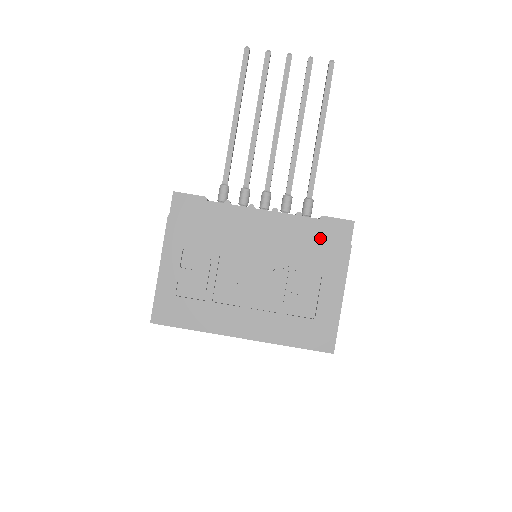
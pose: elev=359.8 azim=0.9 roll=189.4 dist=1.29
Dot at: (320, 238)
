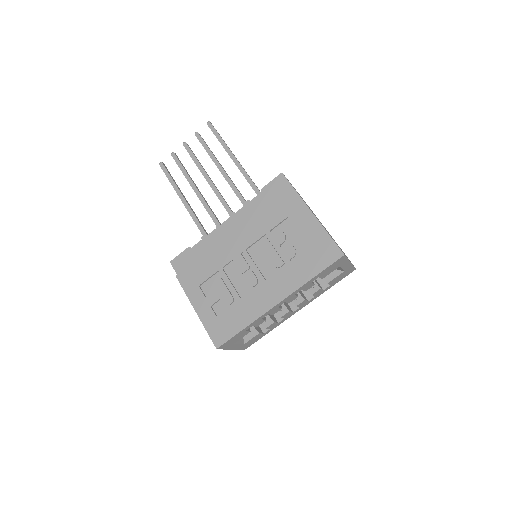
Dot at: (271, 201)
